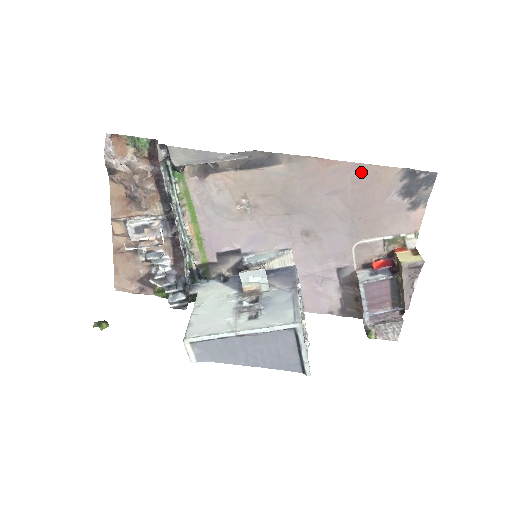
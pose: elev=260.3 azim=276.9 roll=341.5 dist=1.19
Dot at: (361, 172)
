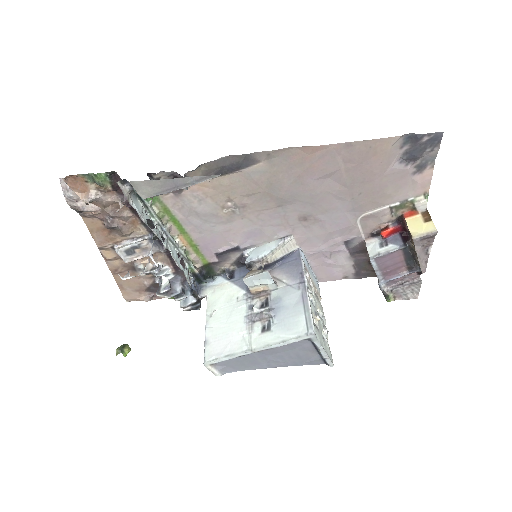
Dot at: (353, 150)
